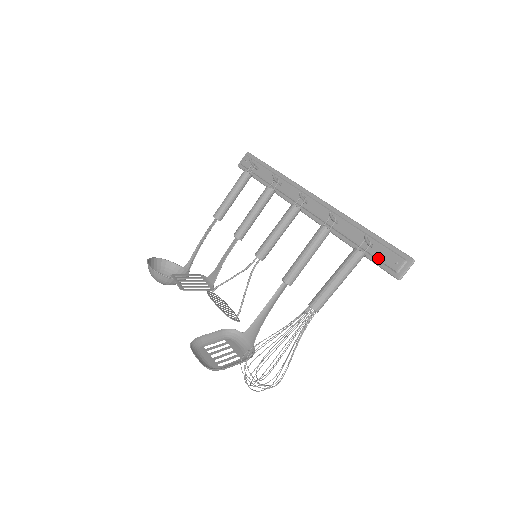
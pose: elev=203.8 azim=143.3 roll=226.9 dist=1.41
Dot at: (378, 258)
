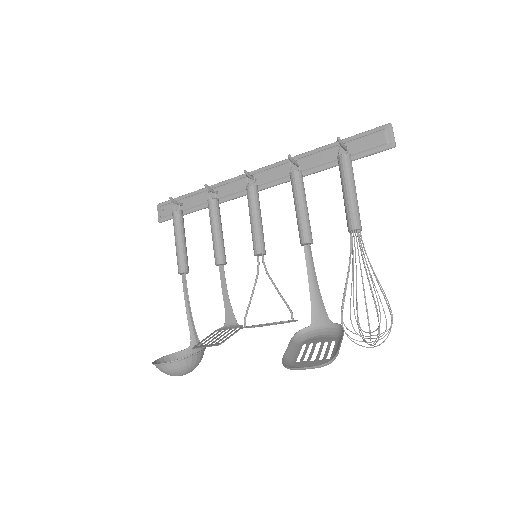
Dot at: (361, 150)
